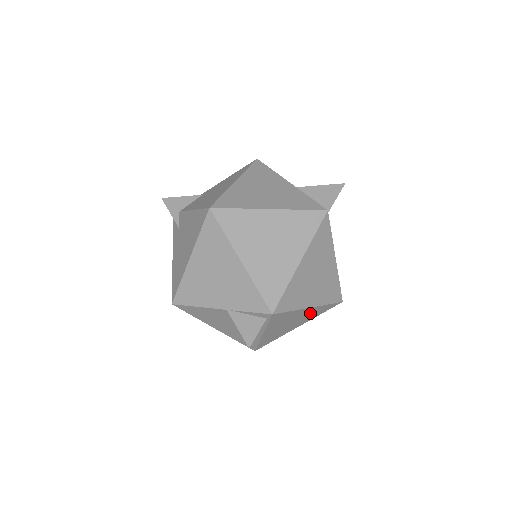
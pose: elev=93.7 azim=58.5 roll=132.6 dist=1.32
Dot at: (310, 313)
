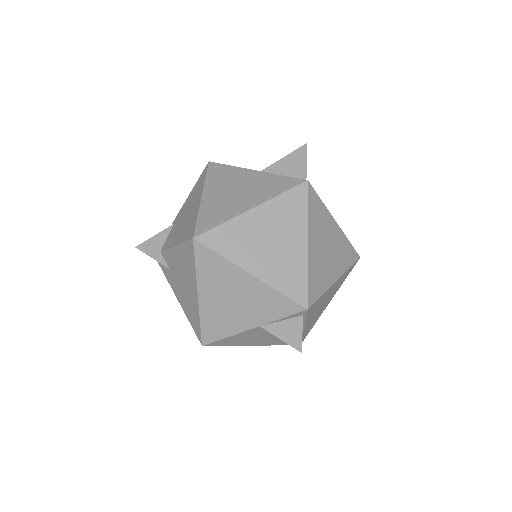
Dot at: (337, 285)
